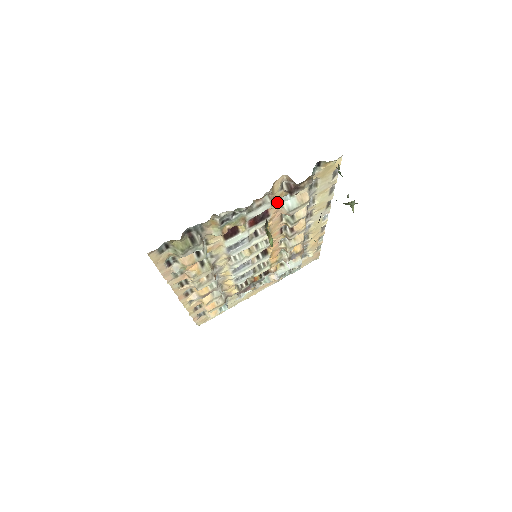
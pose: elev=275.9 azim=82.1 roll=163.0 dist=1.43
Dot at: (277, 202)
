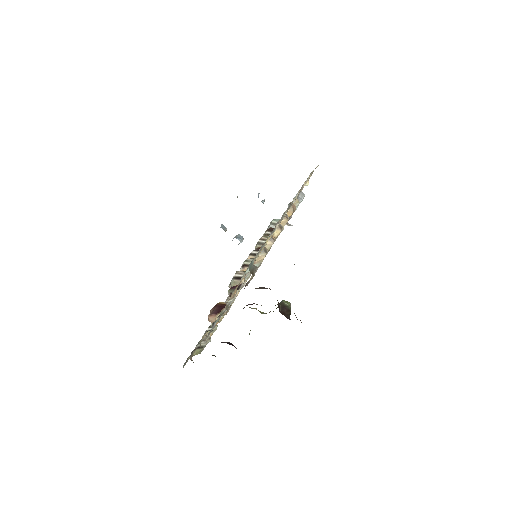
Dot at: (240, 282)
